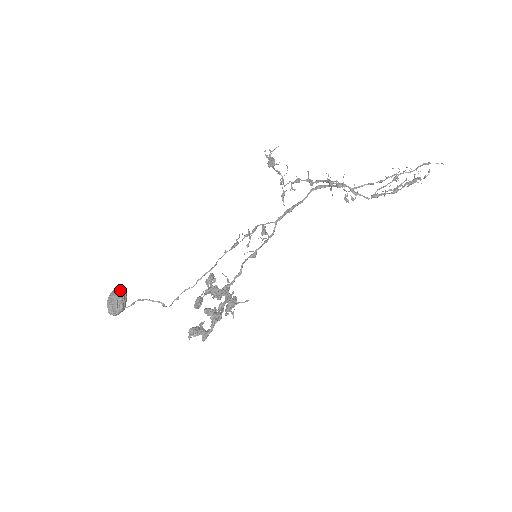
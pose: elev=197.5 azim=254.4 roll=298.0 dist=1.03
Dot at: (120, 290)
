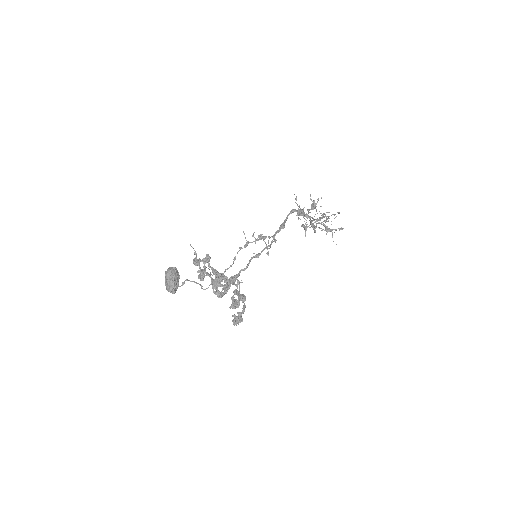
Dot at: (175, 269)
